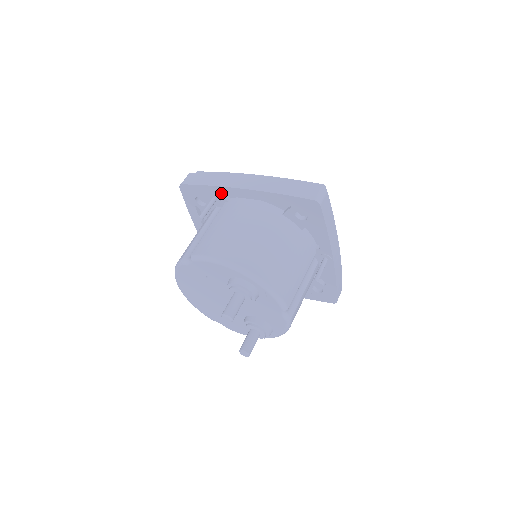
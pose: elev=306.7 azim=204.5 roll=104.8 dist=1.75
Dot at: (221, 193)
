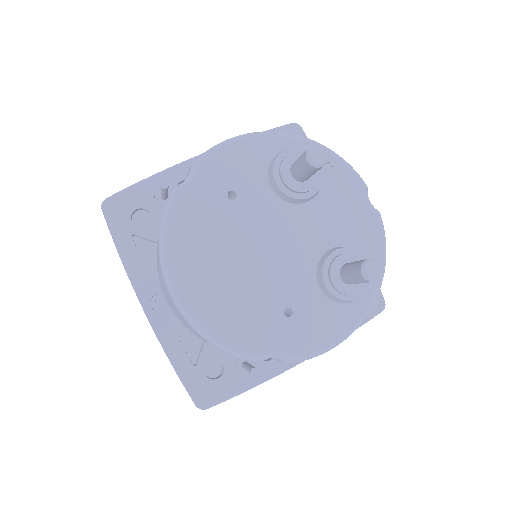
Dot at: (172, 180)
